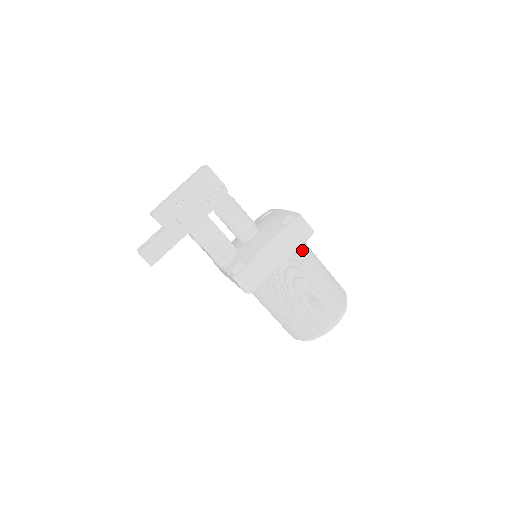
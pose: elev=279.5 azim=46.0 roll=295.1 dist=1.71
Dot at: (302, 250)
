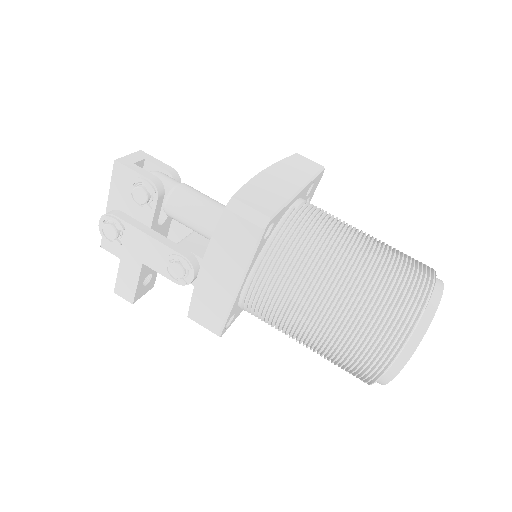
Dot at: (283, 248)
